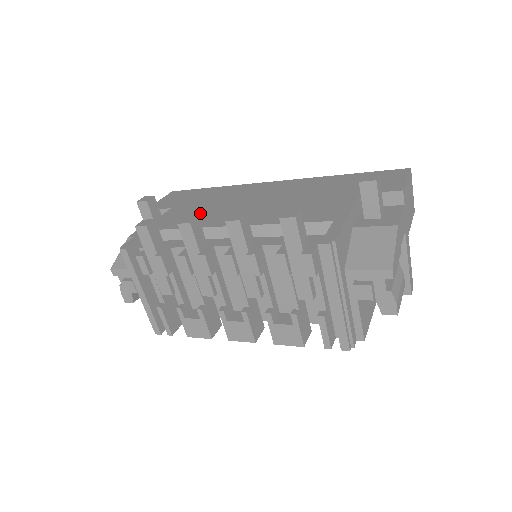
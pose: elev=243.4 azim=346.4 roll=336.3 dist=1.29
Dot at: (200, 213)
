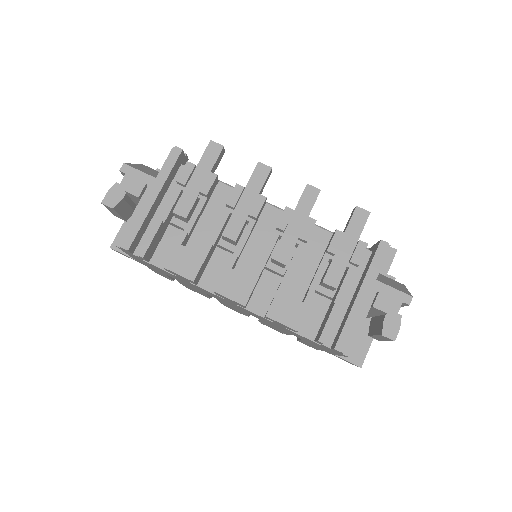
Dot at: occluded
